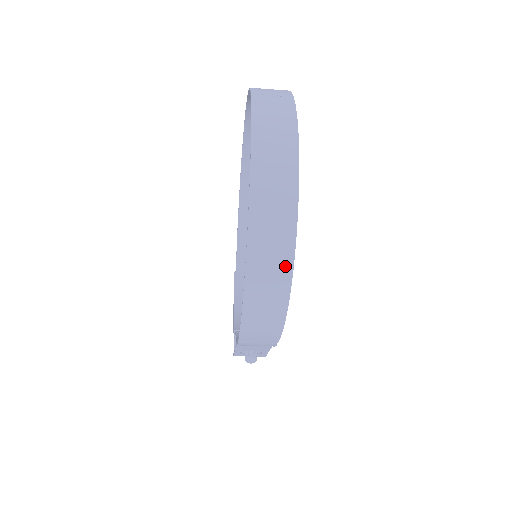
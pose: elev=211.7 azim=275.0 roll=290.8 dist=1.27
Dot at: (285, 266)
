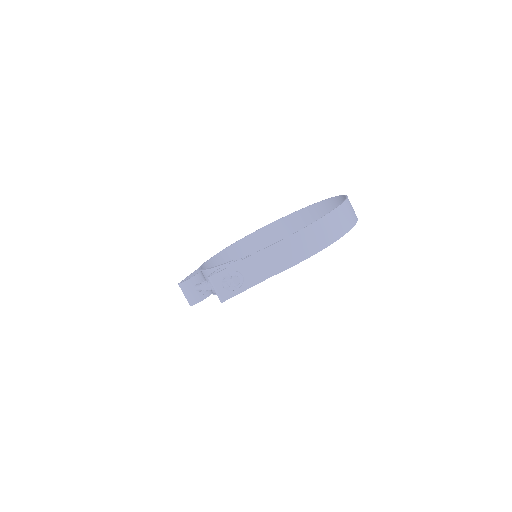
Dot at: (350, 224)
